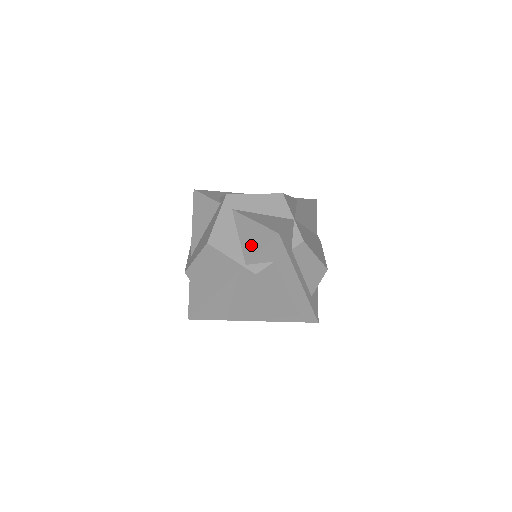
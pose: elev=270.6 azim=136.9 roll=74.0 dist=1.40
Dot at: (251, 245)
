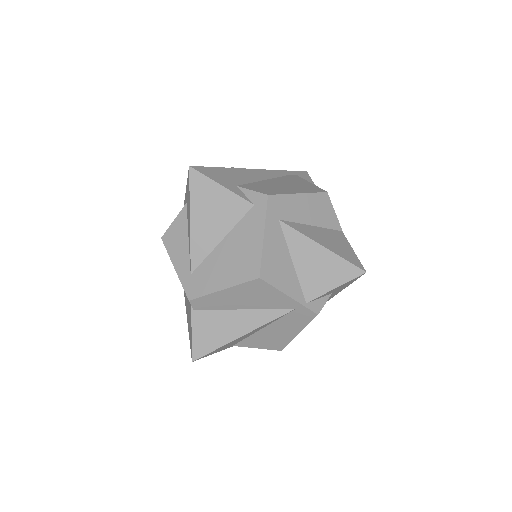
Dot at: (317, 279)
